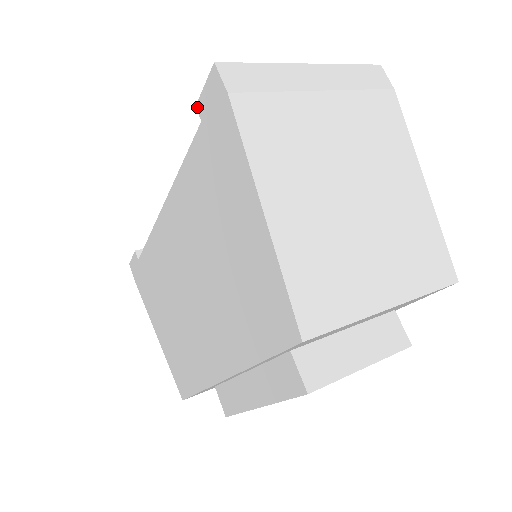
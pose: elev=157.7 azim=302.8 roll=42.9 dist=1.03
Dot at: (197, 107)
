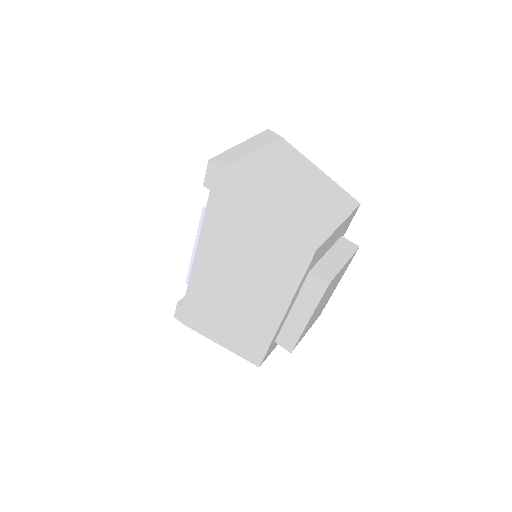
Dot at: (204, 185)
